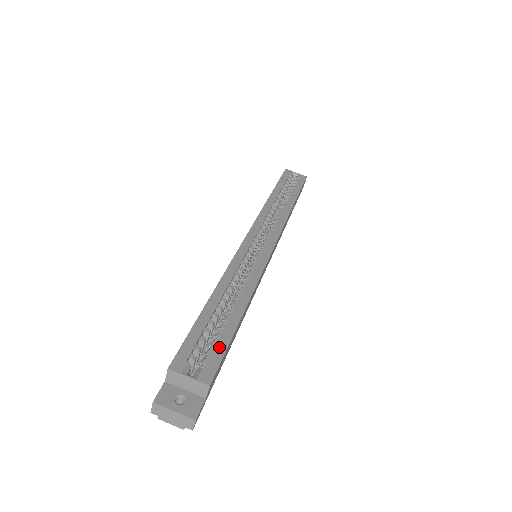
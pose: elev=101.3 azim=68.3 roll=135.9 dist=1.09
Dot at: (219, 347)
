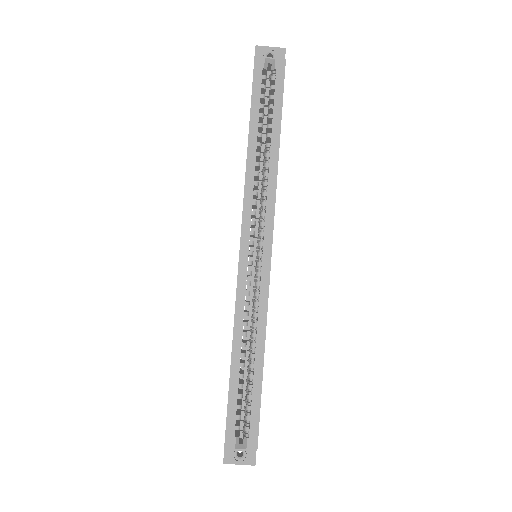
Dot at: (254, 413)
